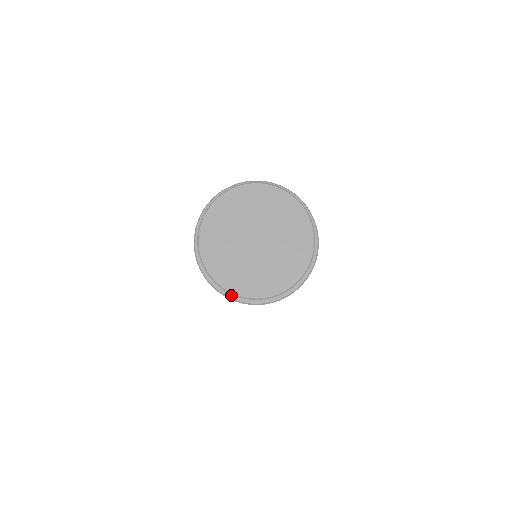
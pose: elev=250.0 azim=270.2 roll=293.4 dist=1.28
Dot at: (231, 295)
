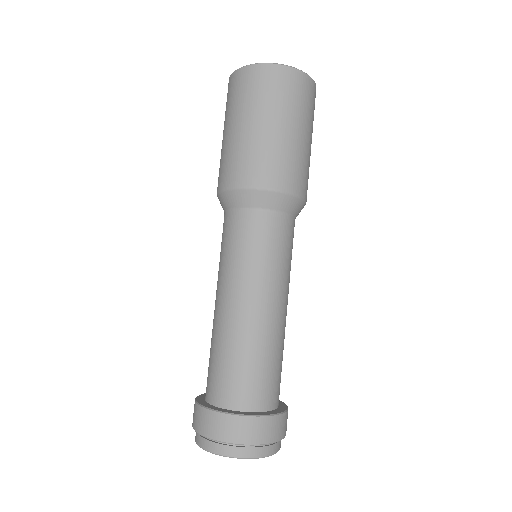
Dot at: occluded
